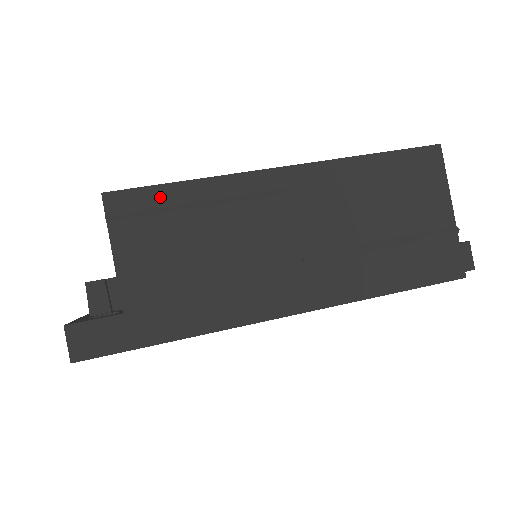
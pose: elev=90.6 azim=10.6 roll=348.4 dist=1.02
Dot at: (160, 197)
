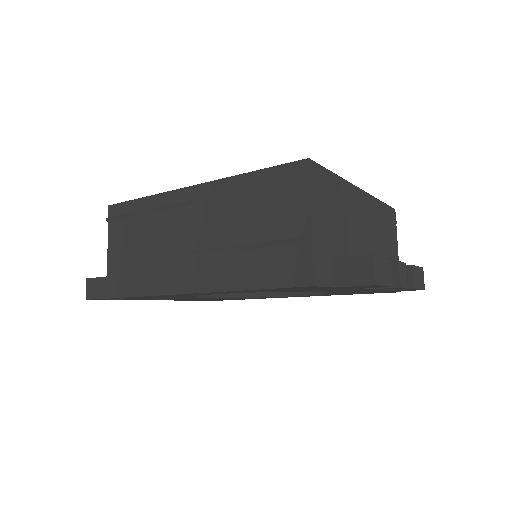
Dot at: (130, 208)
